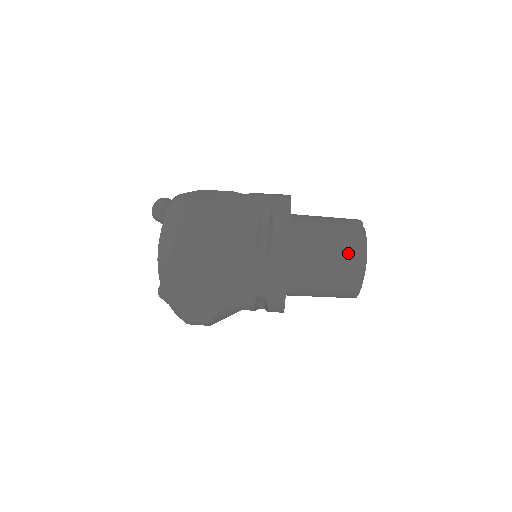
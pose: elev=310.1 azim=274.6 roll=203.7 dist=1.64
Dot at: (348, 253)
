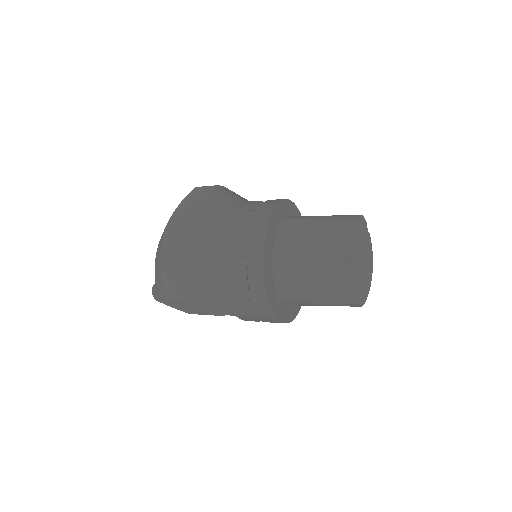
Dot at: (339, 217)
